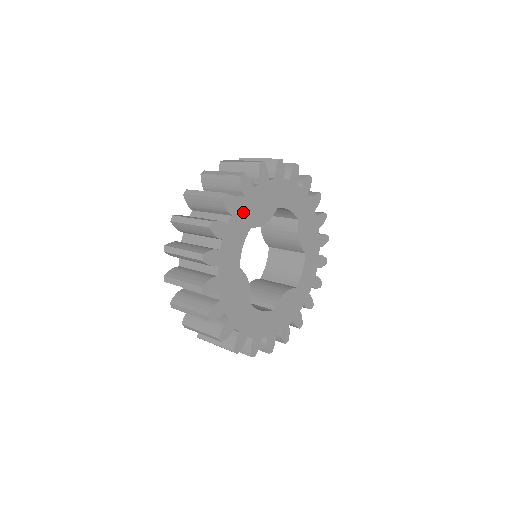
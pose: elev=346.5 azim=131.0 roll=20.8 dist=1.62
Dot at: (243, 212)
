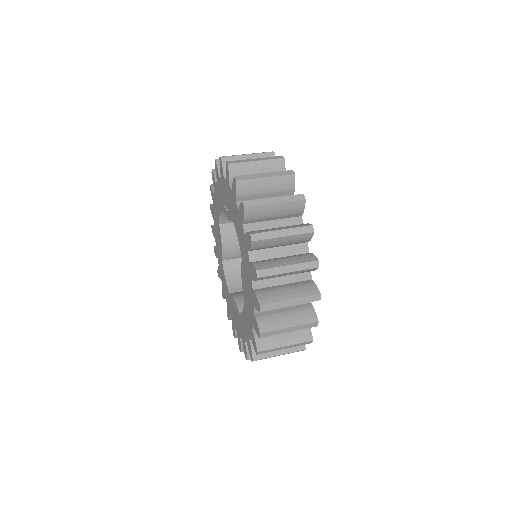
Dot at: occluded
